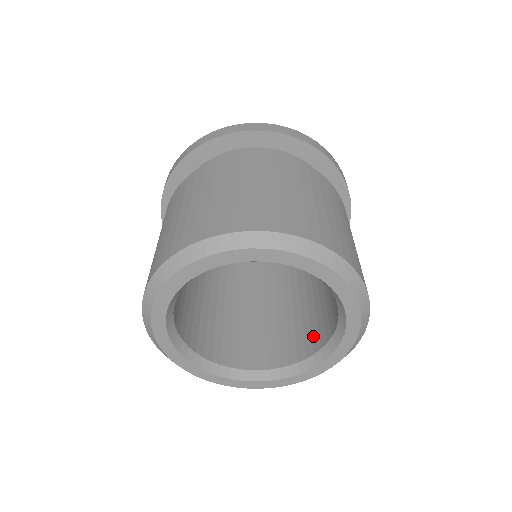
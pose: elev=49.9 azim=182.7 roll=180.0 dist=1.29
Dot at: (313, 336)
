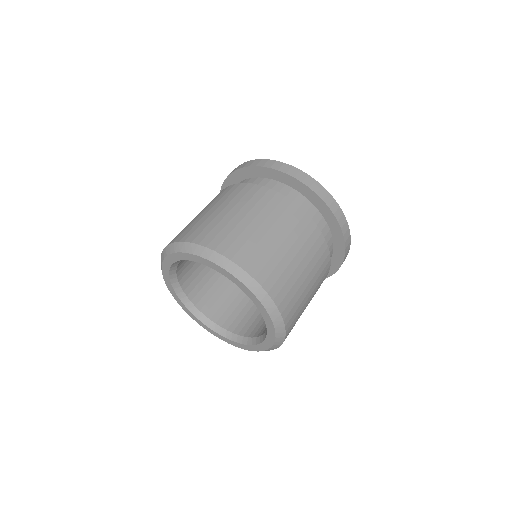
Dot at: occluded
